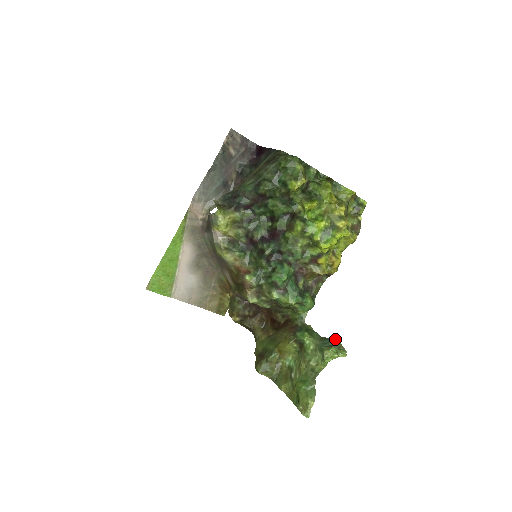
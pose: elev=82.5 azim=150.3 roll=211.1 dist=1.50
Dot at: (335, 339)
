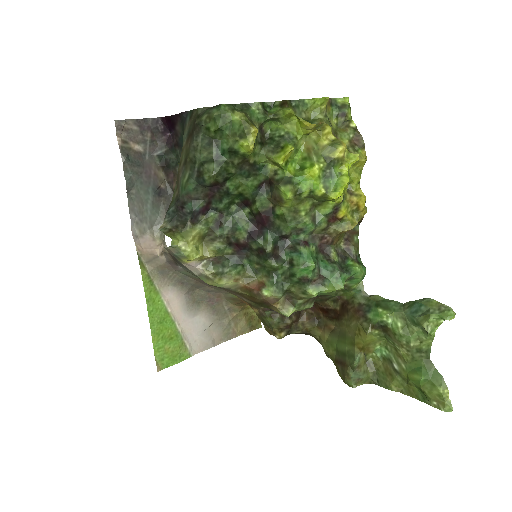
Dot at: (424, 299)
